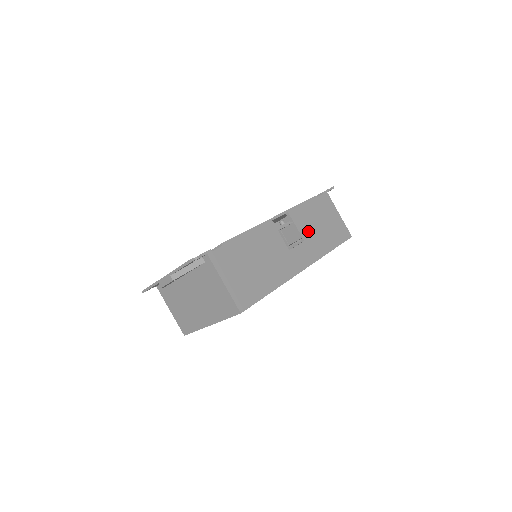
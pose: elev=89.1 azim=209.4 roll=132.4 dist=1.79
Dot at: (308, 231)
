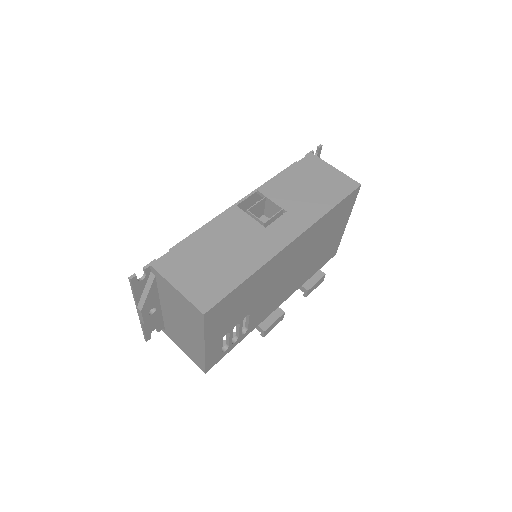
Dot at: (290, 200)
